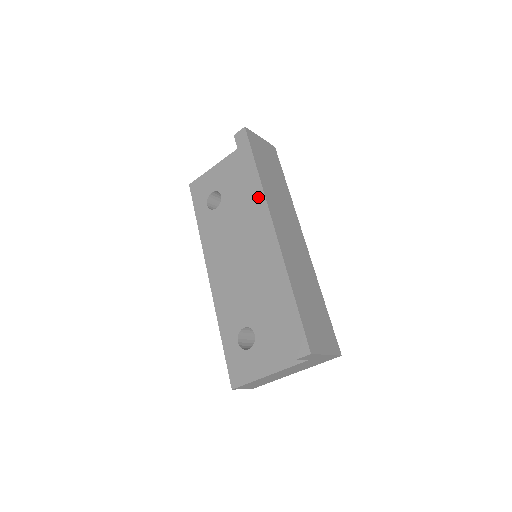
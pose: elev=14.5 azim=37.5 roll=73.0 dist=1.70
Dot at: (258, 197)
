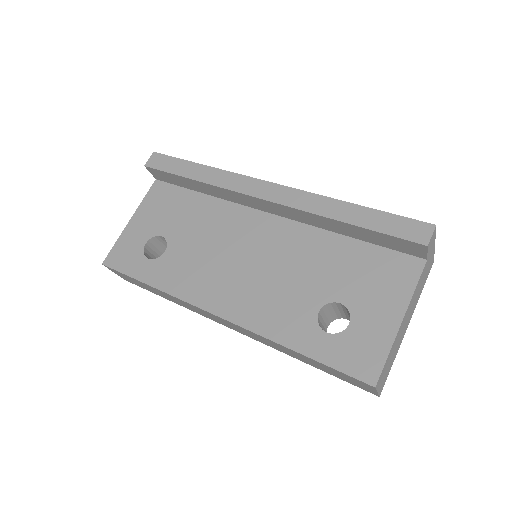
Dot at: (226, 179)
